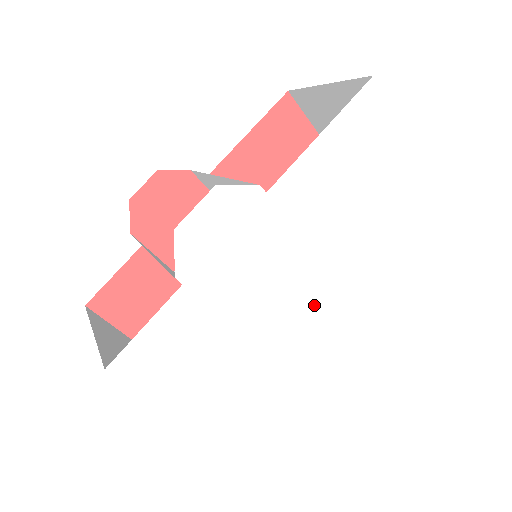
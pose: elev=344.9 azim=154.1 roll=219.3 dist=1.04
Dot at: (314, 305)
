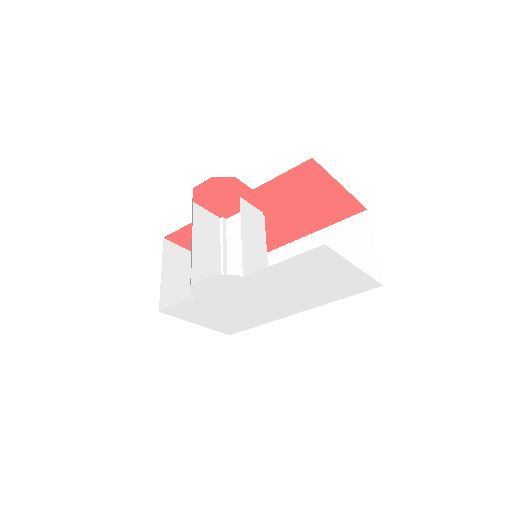
Dot at: (270, 305)
